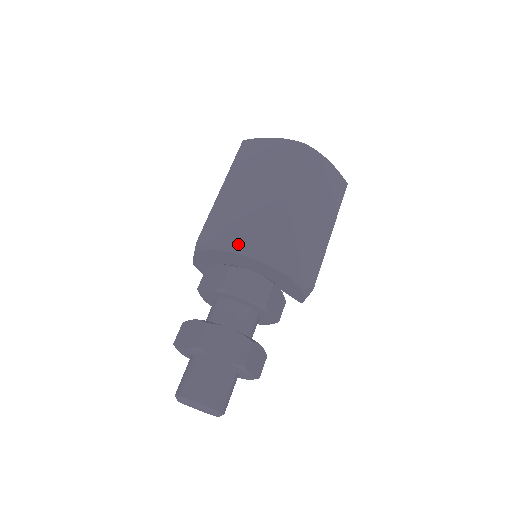
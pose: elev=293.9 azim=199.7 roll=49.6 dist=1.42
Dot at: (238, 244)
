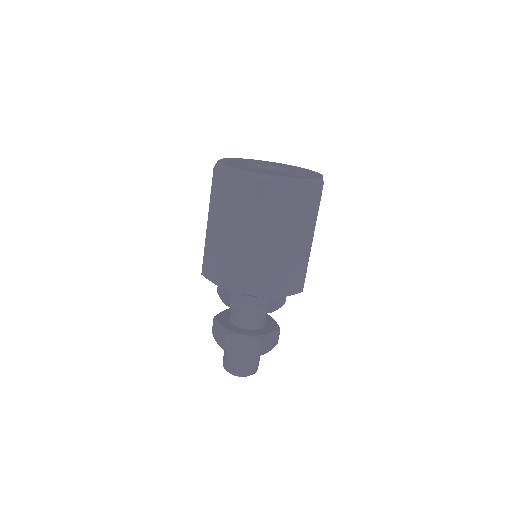
Dot at: (230, 284)
